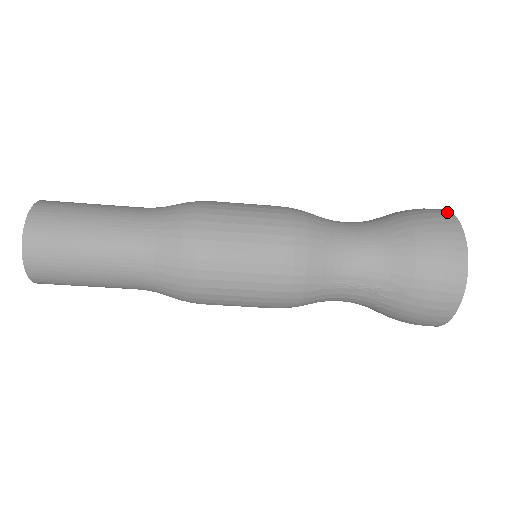
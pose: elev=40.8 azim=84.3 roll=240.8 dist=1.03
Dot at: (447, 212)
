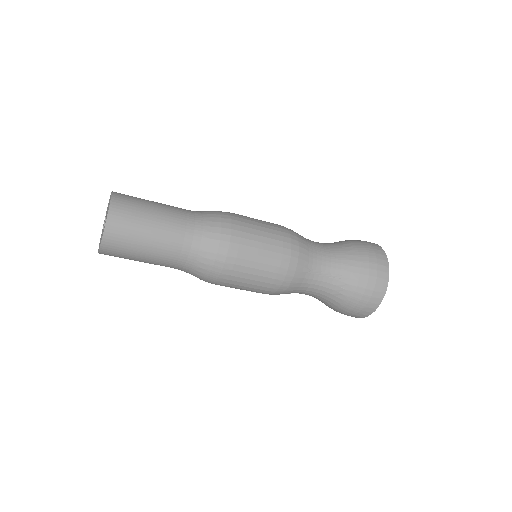
Dot at: occluded
